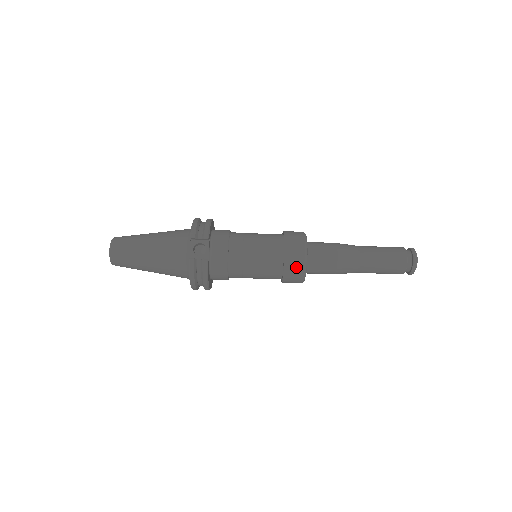
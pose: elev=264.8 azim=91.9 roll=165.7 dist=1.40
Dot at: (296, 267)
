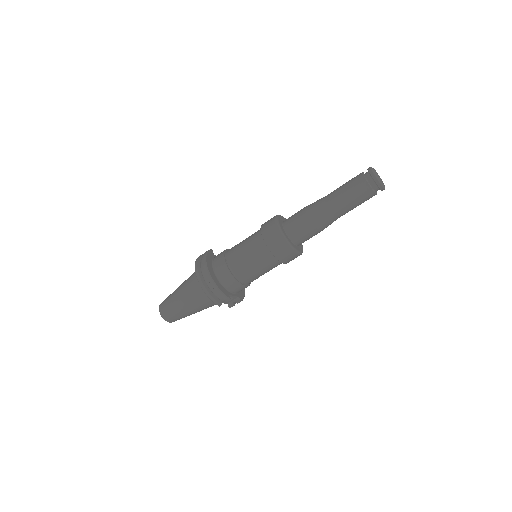
Dot at: occluded
